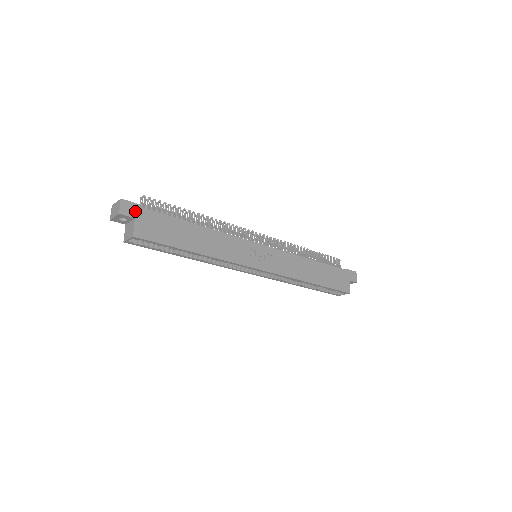
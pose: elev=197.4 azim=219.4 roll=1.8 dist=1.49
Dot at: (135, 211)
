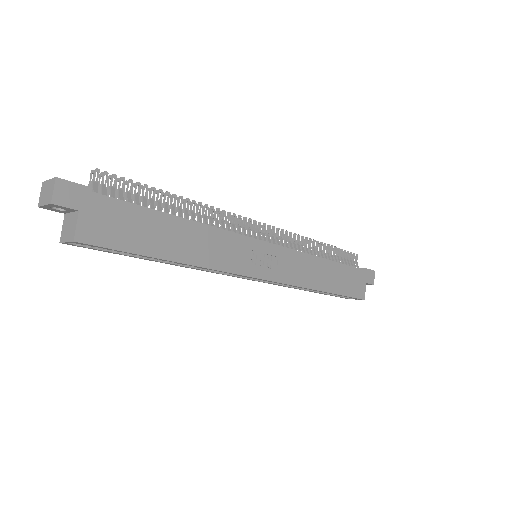
Dot at: (80, 198)
